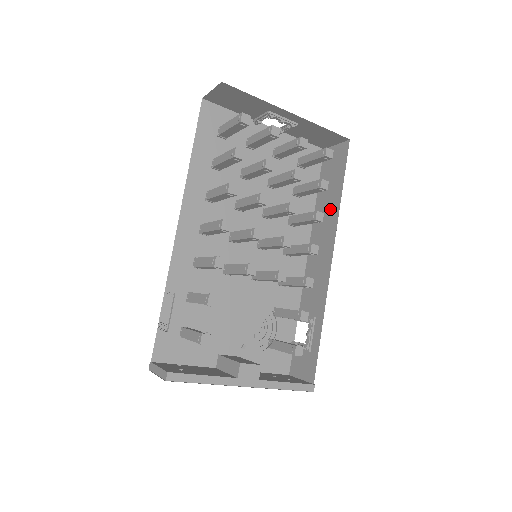
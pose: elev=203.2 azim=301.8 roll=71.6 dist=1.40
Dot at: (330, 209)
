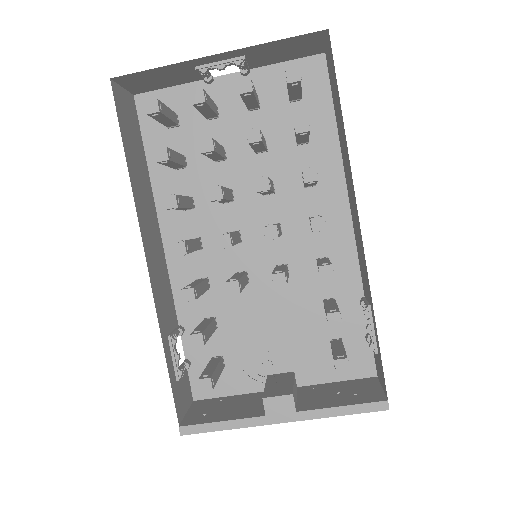
Dot at: (344, 146)
